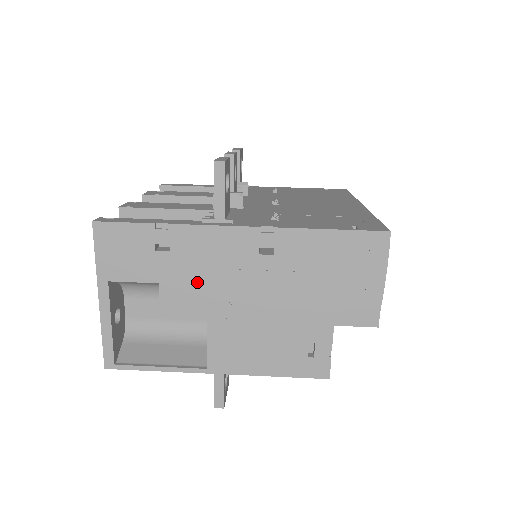
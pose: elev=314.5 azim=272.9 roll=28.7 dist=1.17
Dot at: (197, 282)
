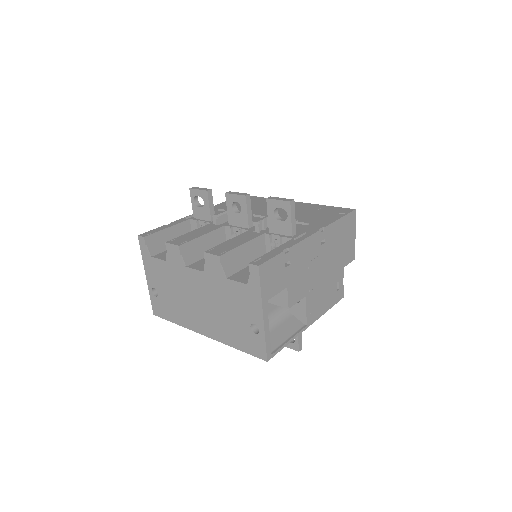
Dot at: (301, 276)
